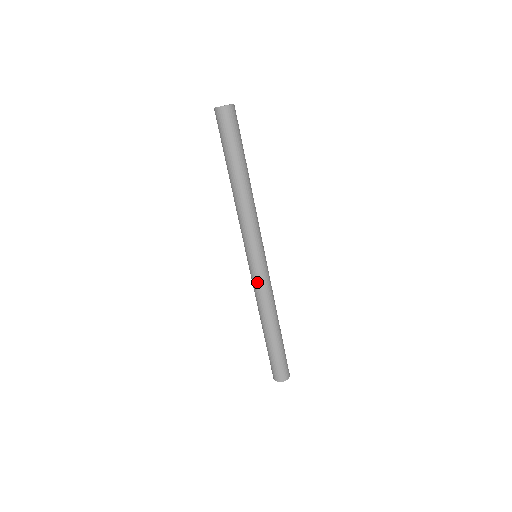
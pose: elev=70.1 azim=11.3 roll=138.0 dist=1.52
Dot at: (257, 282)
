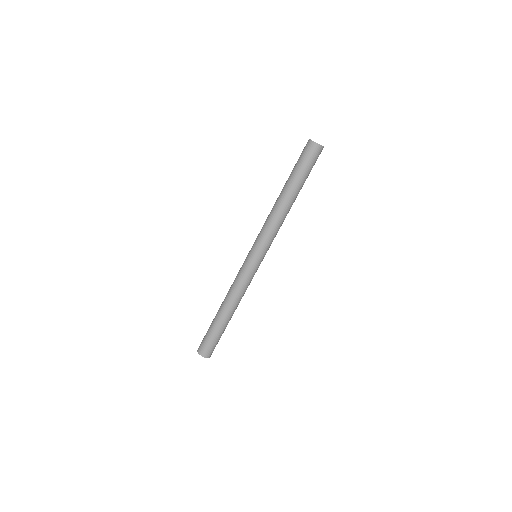
Dot at: (240, 271)
